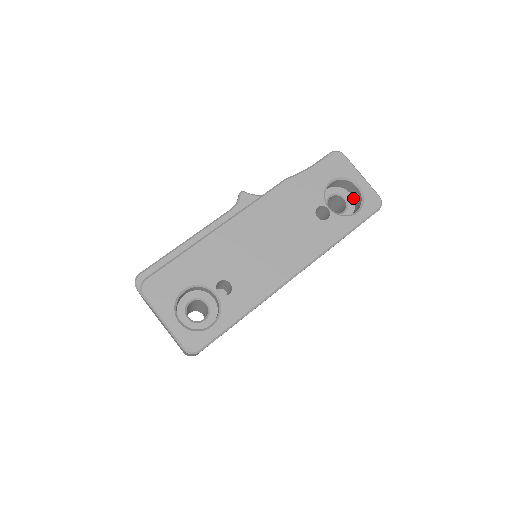
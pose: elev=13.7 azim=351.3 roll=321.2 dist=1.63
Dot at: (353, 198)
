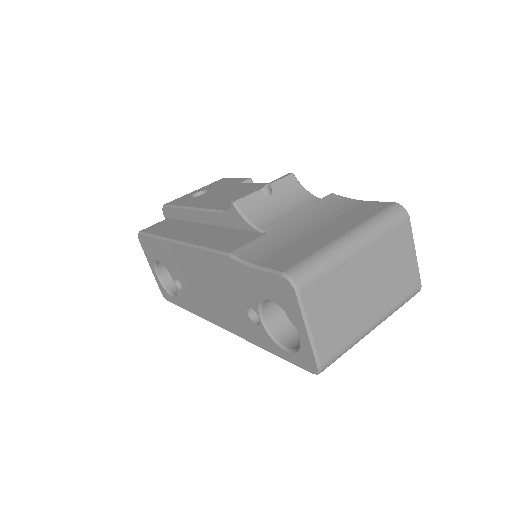
Dot at: occluded
